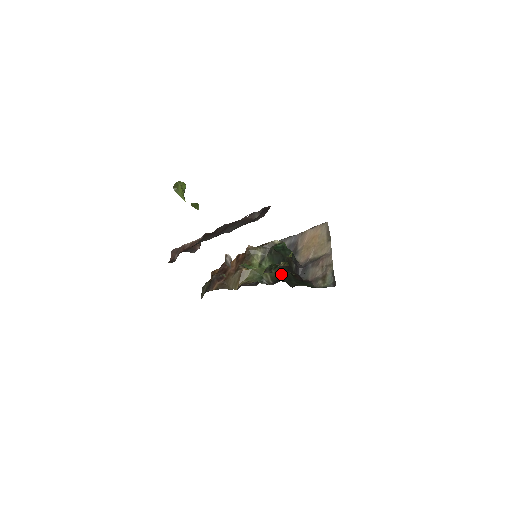
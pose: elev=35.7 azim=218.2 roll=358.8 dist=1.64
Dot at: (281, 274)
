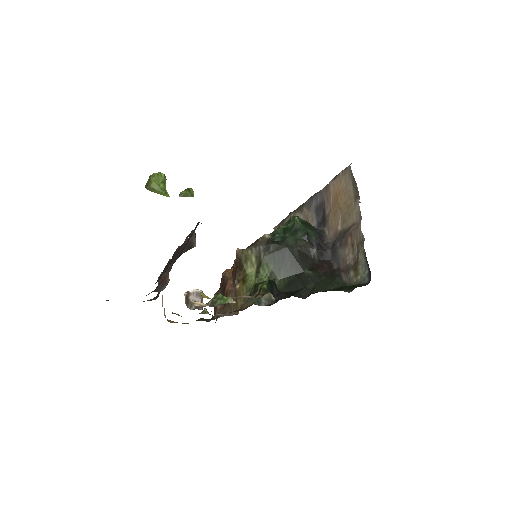
Dot at: (290, 278)
